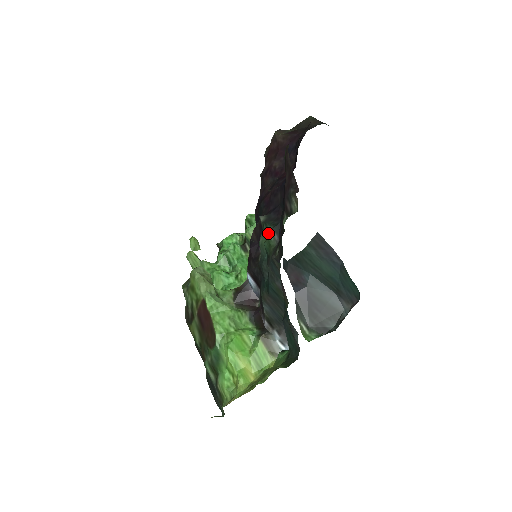
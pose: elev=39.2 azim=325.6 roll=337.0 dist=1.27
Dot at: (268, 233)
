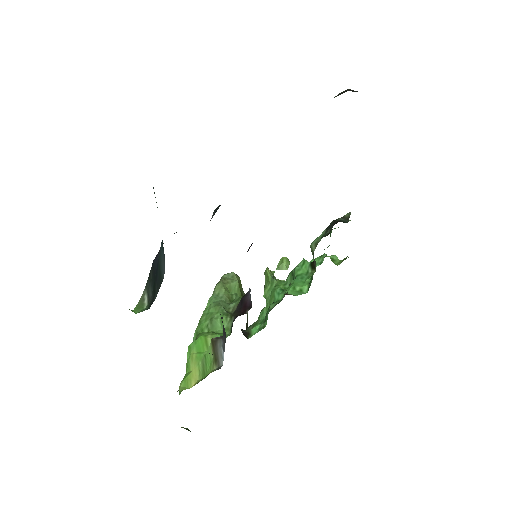
Dot at: occluded
